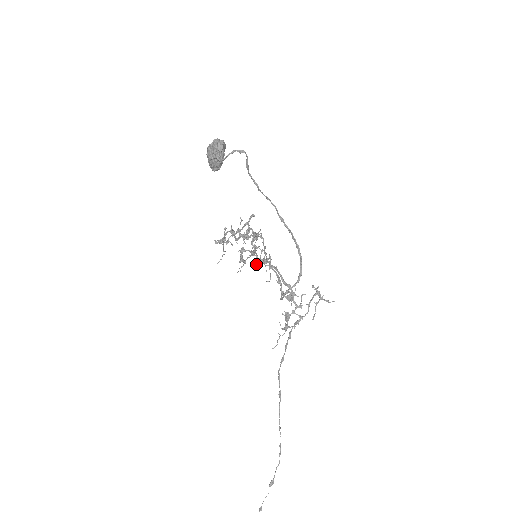
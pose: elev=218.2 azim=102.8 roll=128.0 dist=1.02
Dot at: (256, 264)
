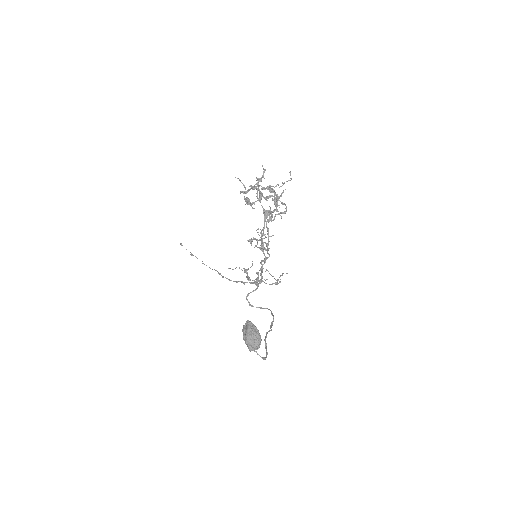
Dot at: (258, 232)
